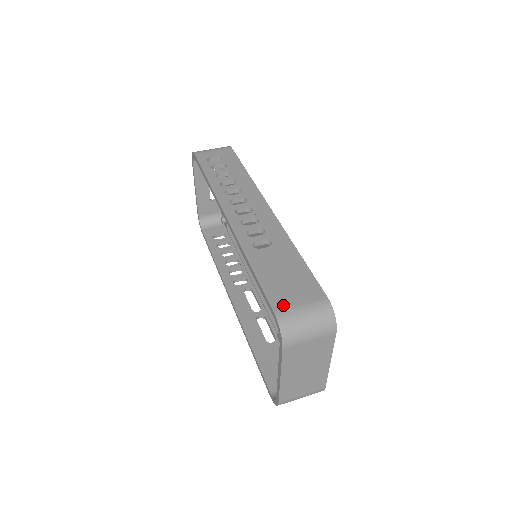
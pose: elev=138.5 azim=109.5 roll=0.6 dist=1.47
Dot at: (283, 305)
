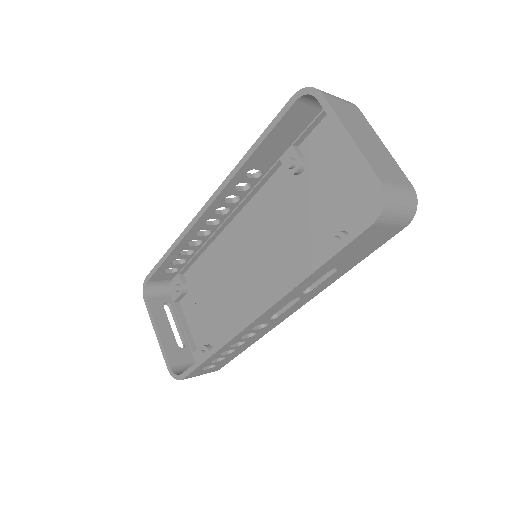
Dot at: occluded
